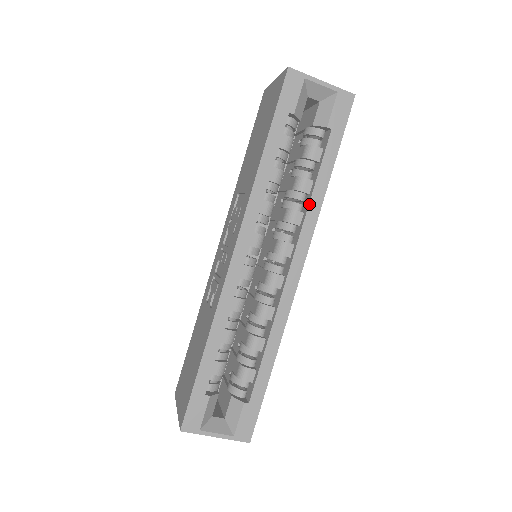
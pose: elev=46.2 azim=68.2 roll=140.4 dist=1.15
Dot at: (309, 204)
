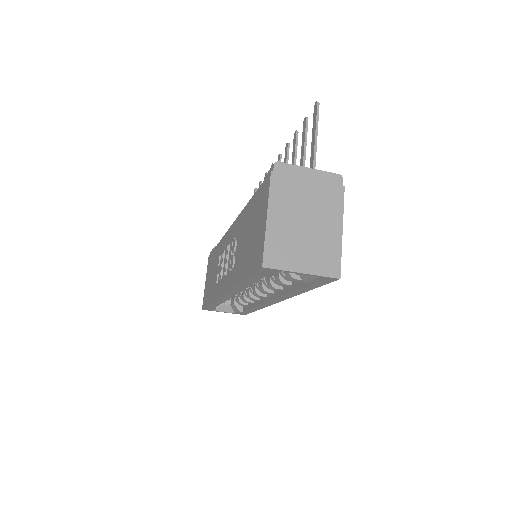
Dot at: (285, 294)
